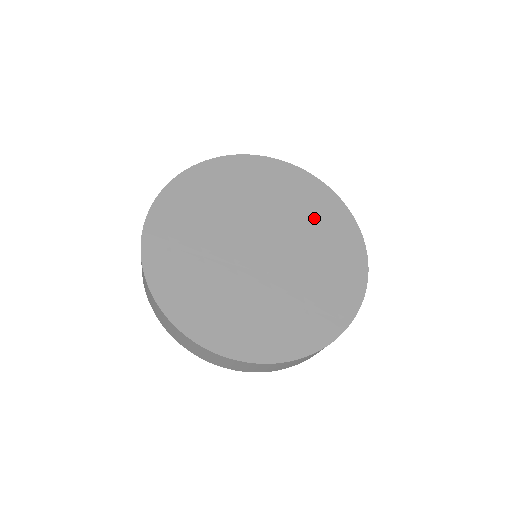
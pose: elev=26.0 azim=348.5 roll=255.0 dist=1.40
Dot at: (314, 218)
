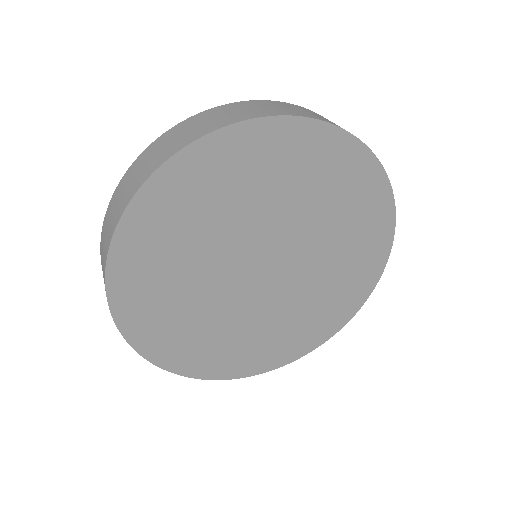
Dot at: (283, 180)
